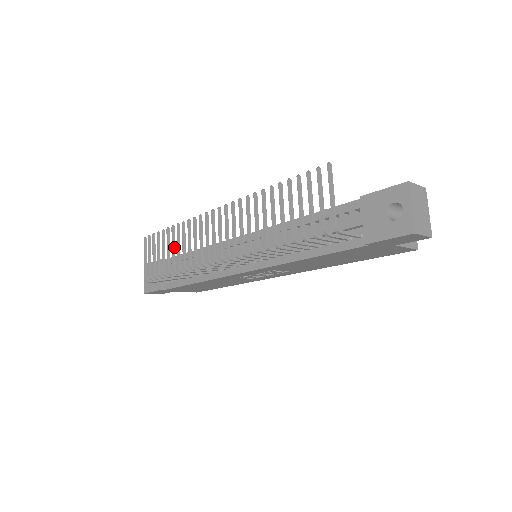
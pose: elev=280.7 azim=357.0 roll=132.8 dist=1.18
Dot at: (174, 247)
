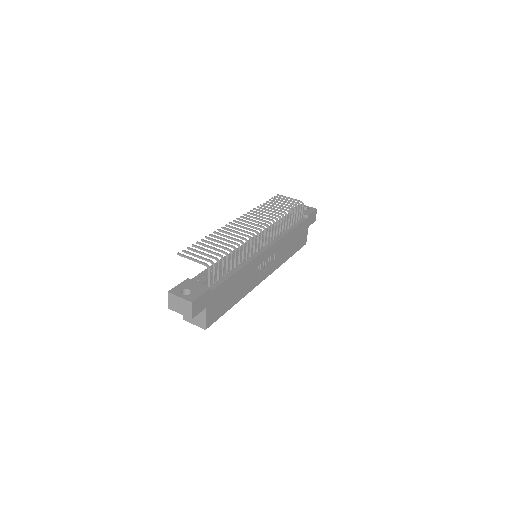
Dot at: (220, 242)
